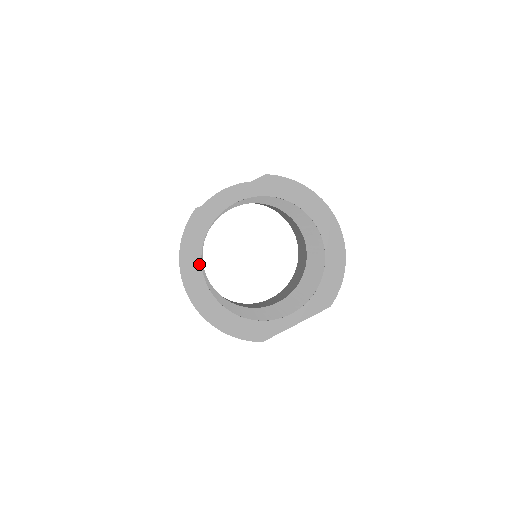
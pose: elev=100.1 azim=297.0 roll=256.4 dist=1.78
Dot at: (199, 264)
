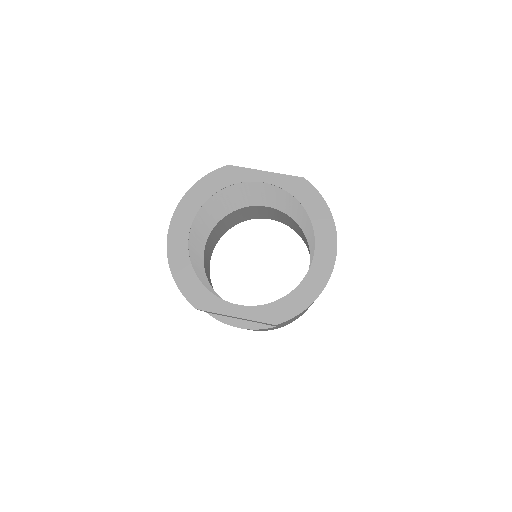
Dot at: (197, 208)
